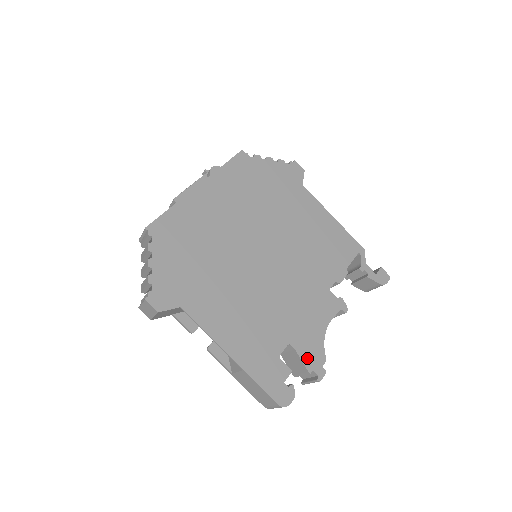
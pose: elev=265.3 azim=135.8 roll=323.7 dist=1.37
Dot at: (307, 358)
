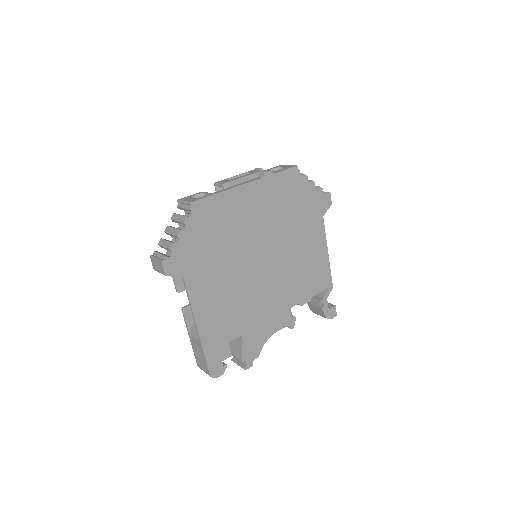
Dot at: (247, 351)
